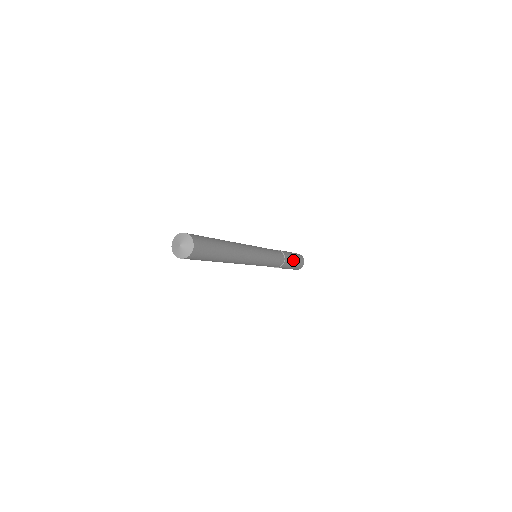
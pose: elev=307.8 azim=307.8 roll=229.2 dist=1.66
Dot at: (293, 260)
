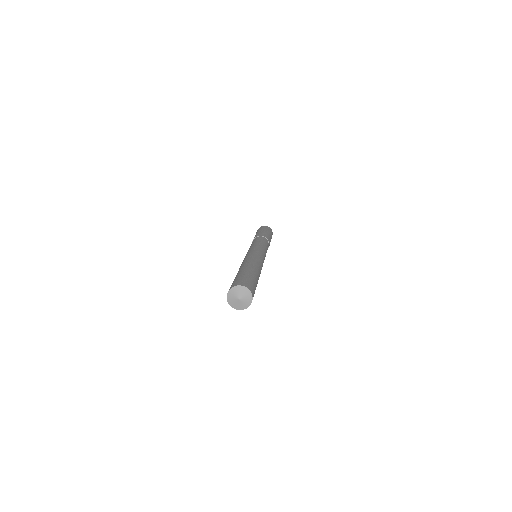
Dot at: (269, 236)
